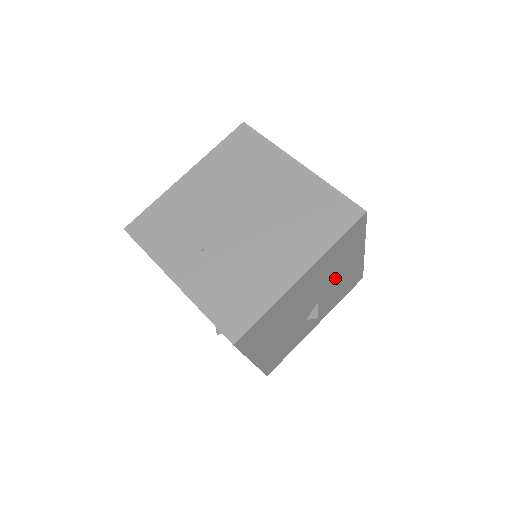
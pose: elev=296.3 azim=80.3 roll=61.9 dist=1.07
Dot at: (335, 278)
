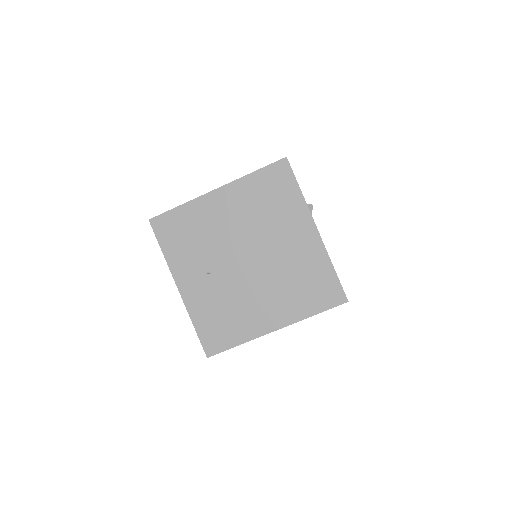
Dot at: occluded
